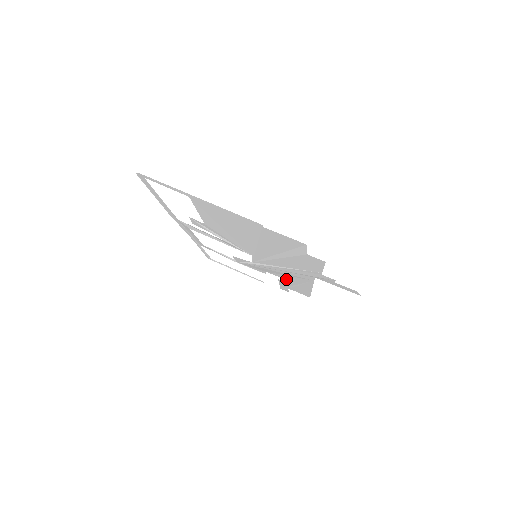
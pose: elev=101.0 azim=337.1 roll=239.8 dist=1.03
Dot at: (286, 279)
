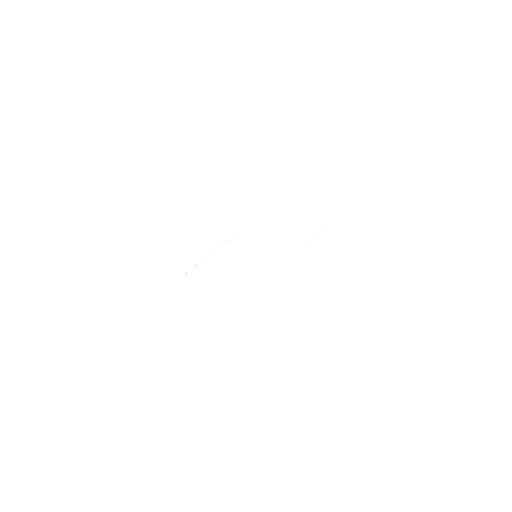
Dot at: occluded
